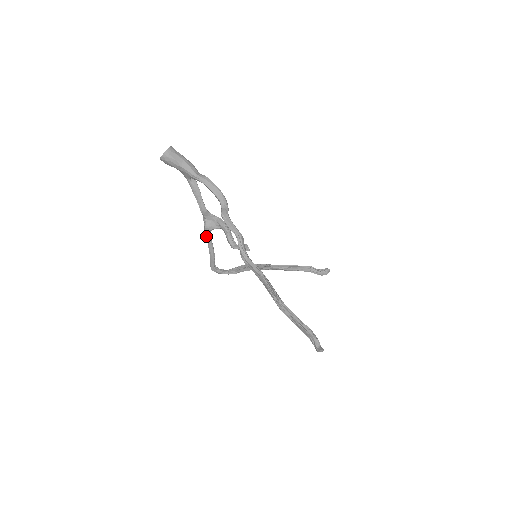
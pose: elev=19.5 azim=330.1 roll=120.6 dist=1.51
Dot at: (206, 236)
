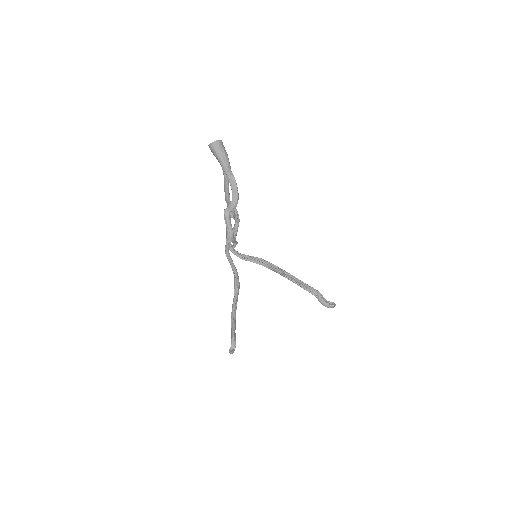
Dot at: occluded
